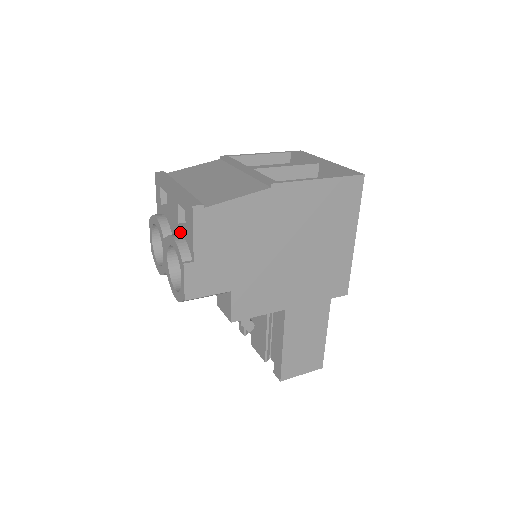
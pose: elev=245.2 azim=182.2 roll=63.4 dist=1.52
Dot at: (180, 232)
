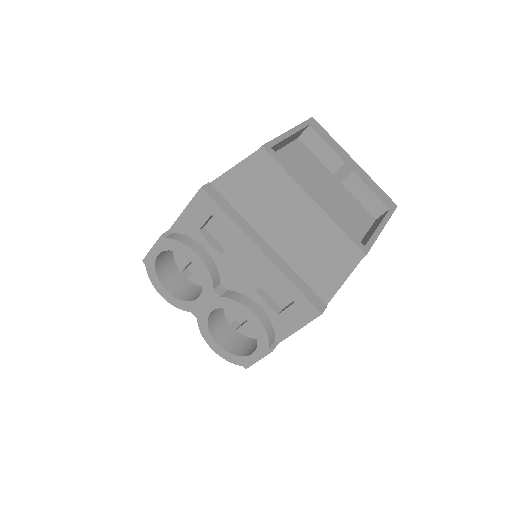
Dot at: (255, 300)
